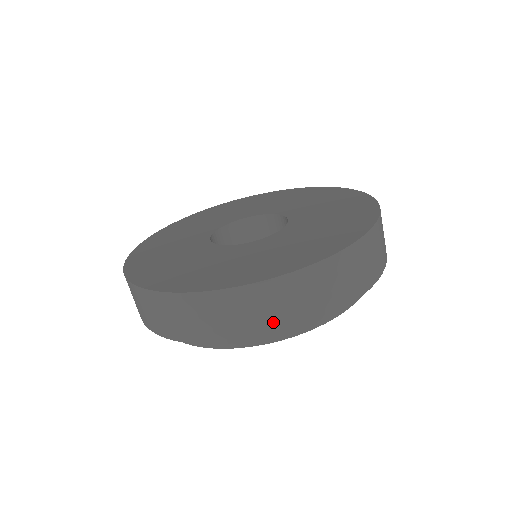
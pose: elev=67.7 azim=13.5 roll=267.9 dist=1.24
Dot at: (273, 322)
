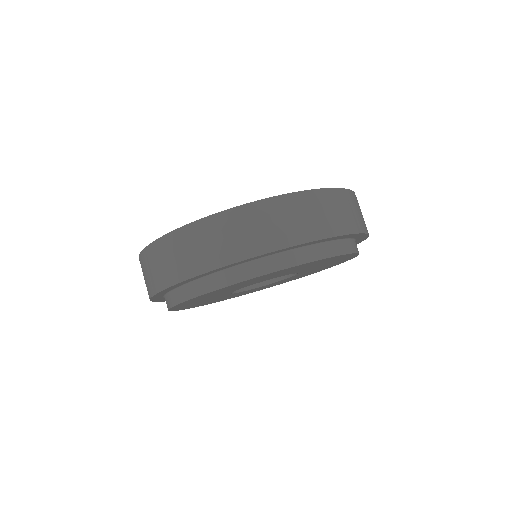
Dot at: (362, 223)
